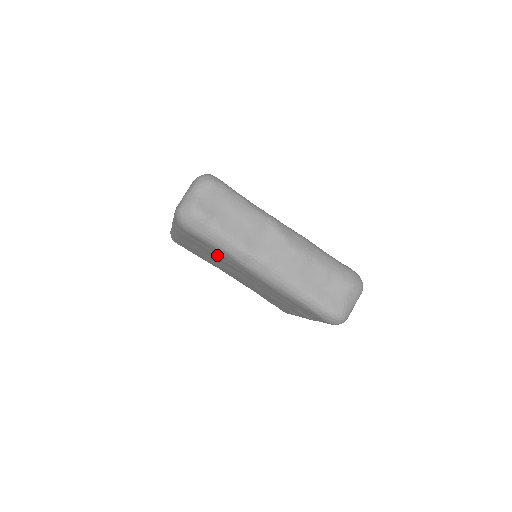
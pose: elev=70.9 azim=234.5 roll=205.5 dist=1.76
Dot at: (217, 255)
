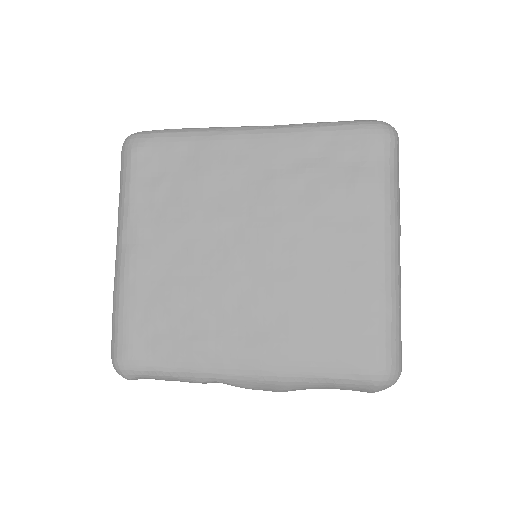
Dot at: occluded
